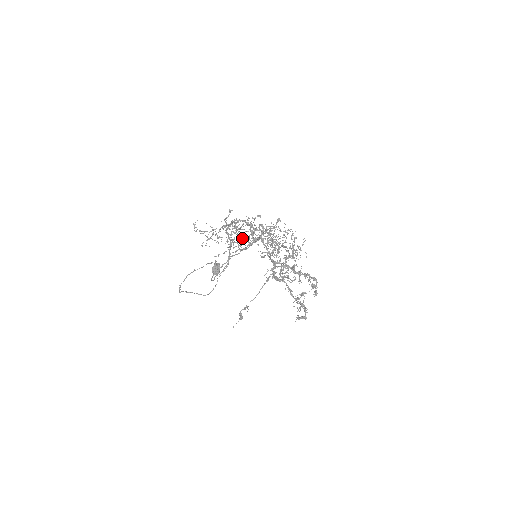
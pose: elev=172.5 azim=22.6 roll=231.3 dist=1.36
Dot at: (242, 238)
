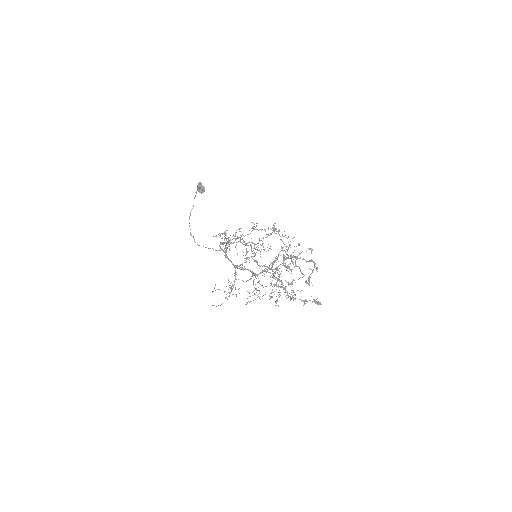
Dot at: occluded
